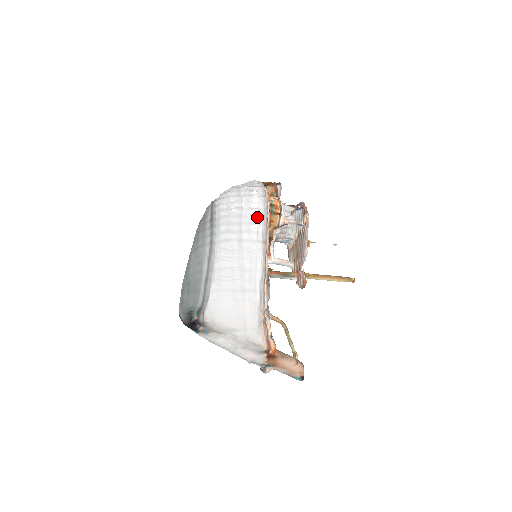
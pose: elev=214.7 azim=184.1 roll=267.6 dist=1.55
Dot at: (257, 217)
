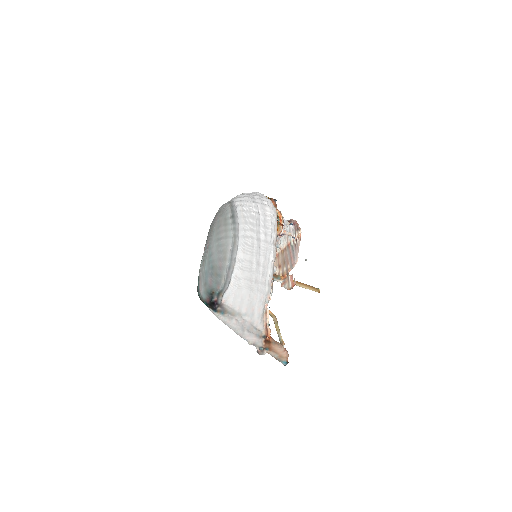
Dot at: (271, 223)
